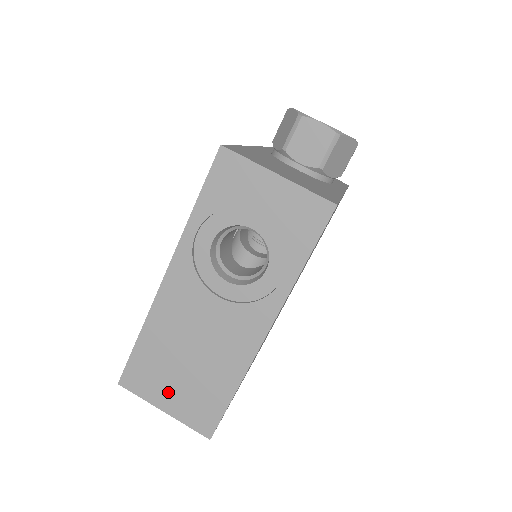
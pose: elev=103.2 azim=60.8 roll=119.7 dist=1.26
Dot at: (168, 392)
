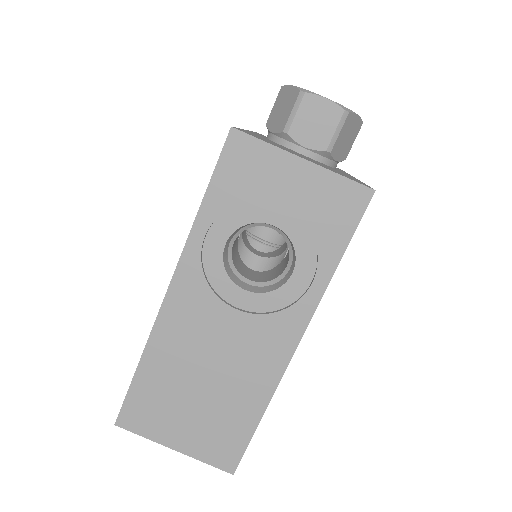
Dot at: (179, 427)
